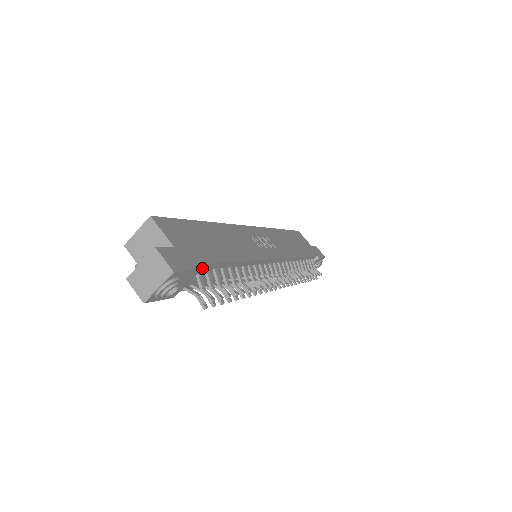
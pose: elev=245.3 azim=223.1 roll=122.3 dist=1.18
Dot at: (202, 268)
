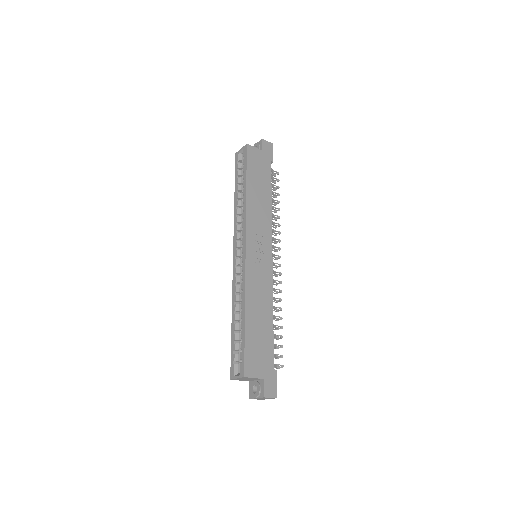
Dot at: (271, 361)
